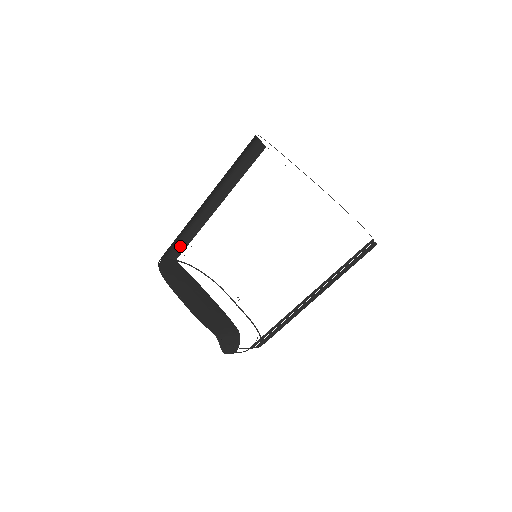
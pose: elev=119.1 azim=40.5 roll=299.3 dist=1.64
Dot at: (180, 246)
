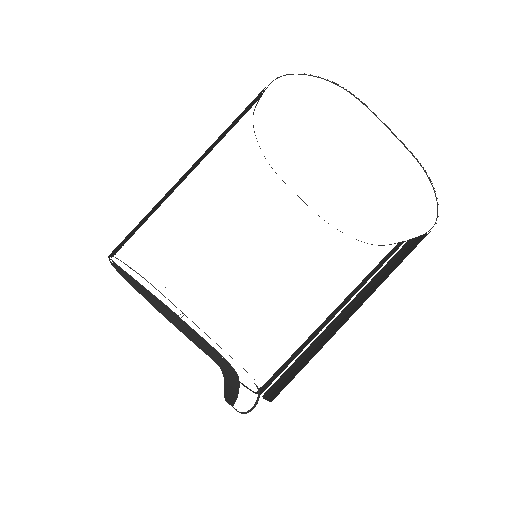
Dot at: occluded
